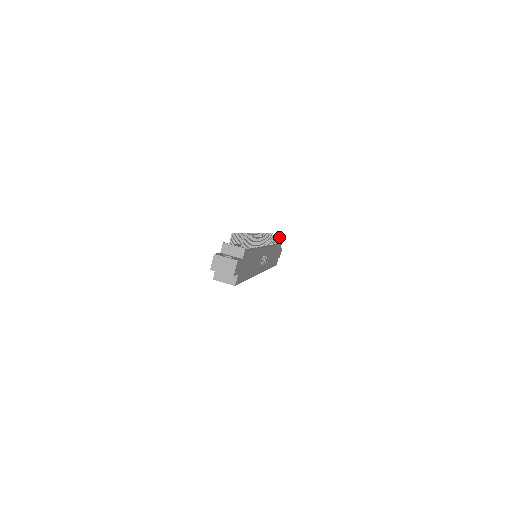
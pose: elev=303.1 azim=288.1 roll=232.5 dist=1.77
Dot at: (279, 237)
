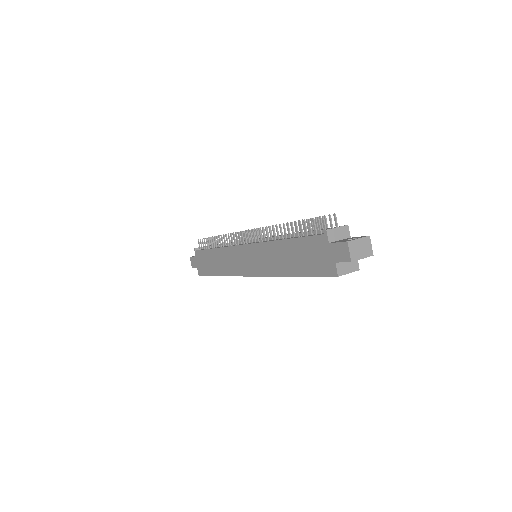
Dot at: (207, 240)
